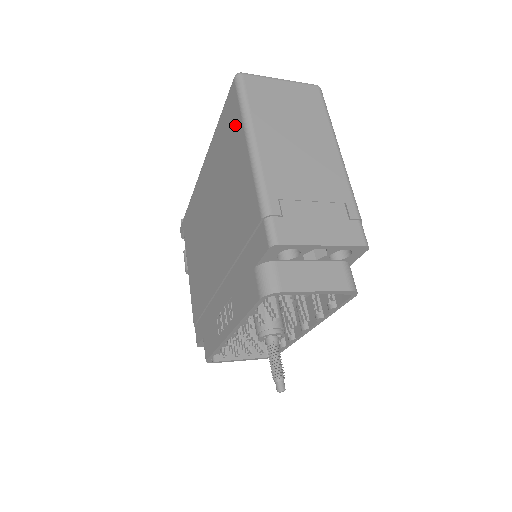
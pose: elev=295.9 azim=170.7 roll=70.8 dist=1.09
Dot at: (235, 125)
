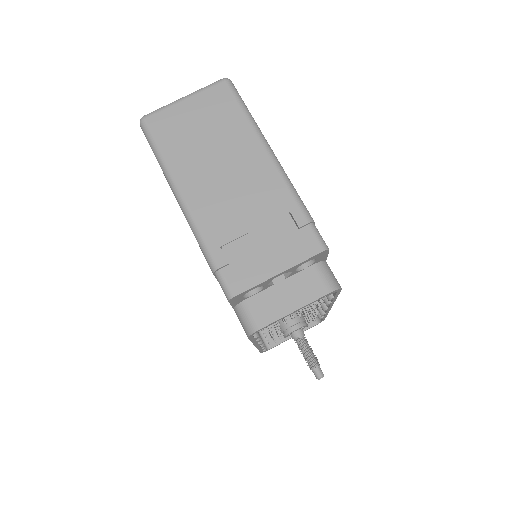
Dot at: occluded
